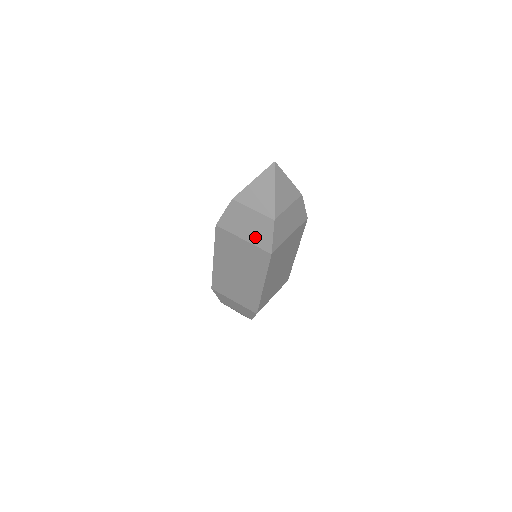
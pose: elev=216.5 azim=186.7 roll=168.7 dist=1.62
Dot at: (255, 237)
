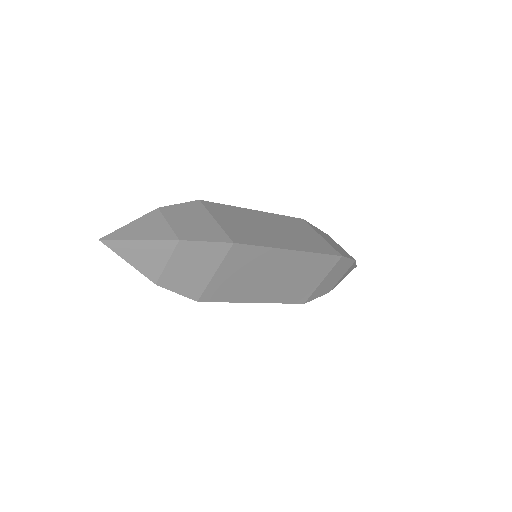
Dot at: occluded
